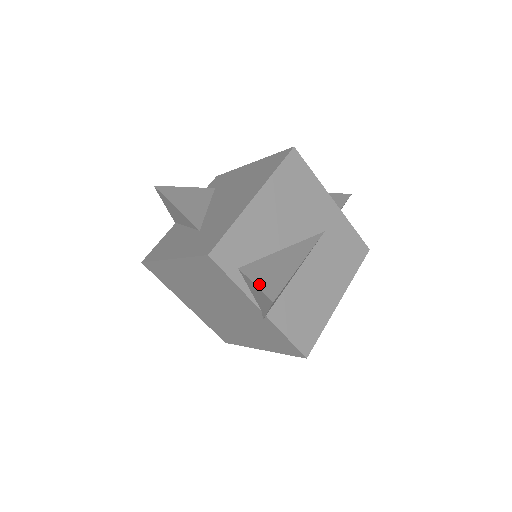
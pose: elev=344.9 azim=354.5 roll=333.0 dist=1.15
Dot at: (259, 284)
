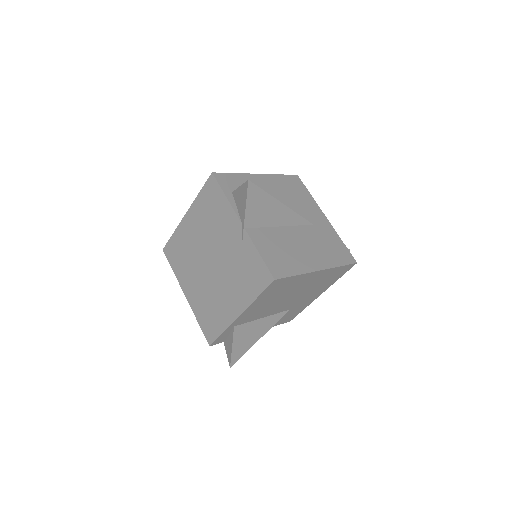
Dot at: occluded
